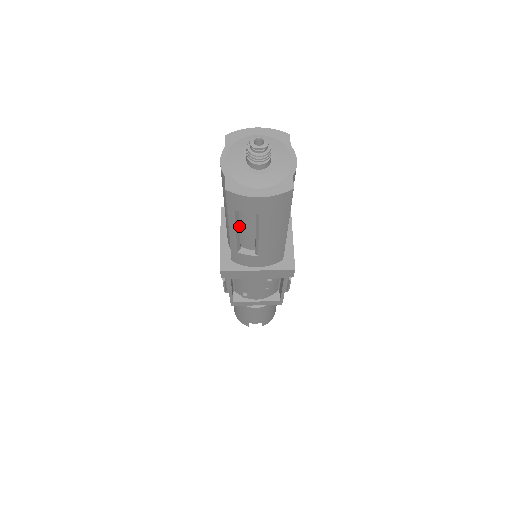
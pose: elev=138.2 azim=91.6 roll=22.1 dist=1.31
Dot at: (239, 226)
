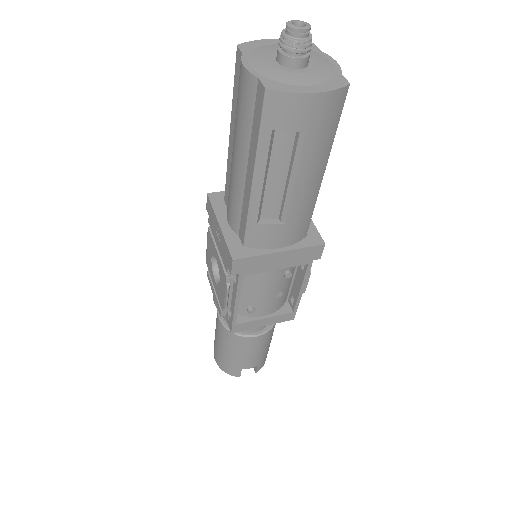
Dot at: (267, 170)
